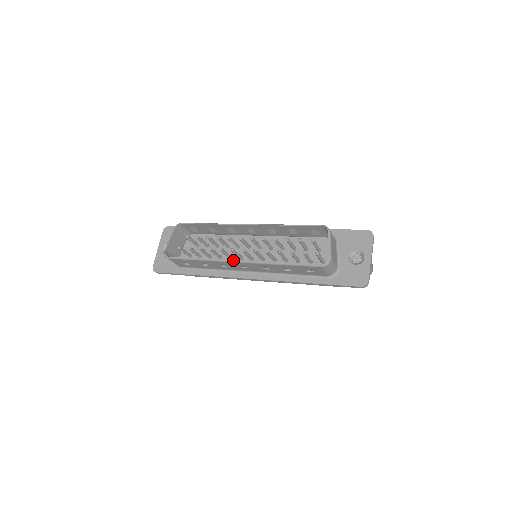
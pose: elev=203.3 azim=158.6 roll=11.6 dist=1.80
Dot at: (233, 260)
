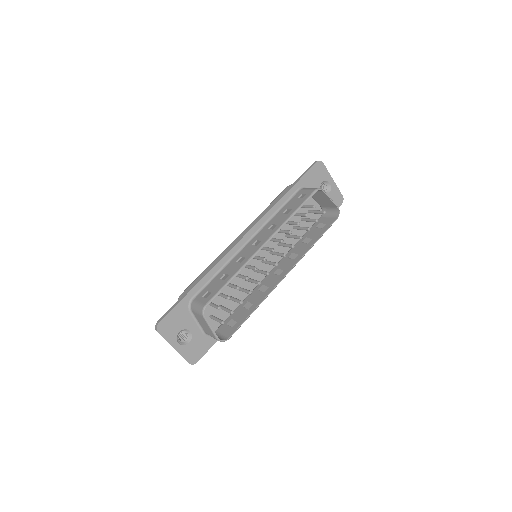
Dot at: (282, 279)
